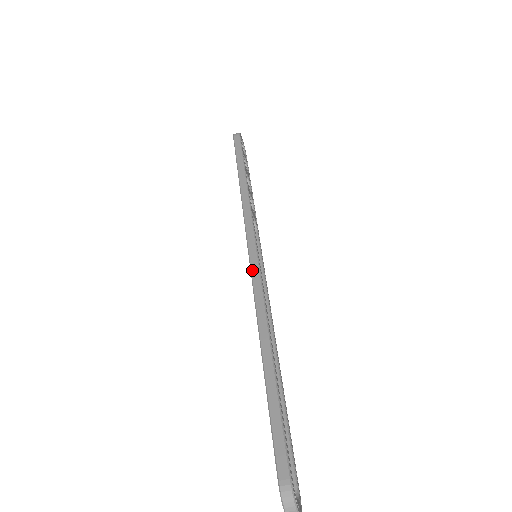
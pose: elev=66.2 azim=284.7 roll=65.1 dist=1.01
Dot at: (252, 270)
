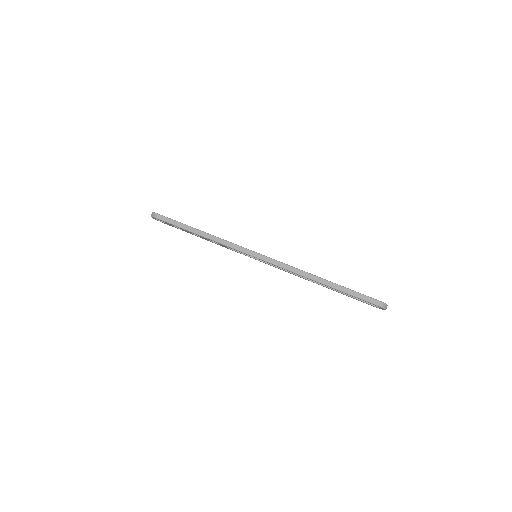
Dot at: (271, 263)
